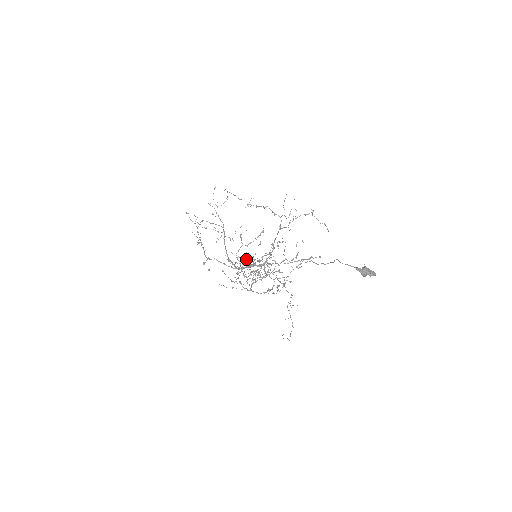
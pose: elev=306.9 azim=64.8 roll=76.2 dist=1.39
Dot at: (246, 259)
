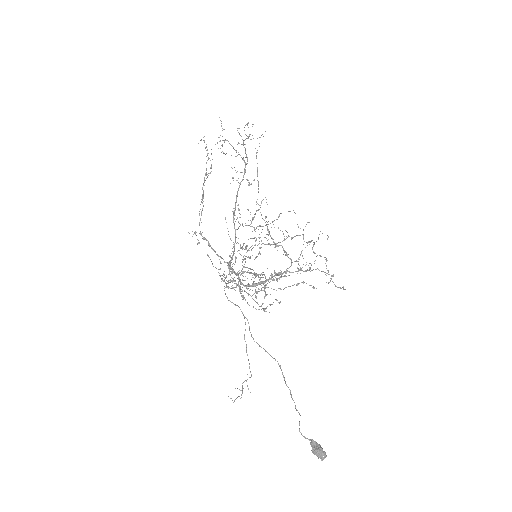
Dot at: (227, 298)
